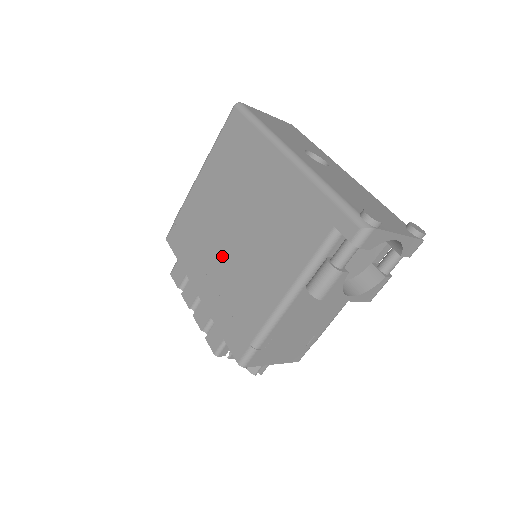
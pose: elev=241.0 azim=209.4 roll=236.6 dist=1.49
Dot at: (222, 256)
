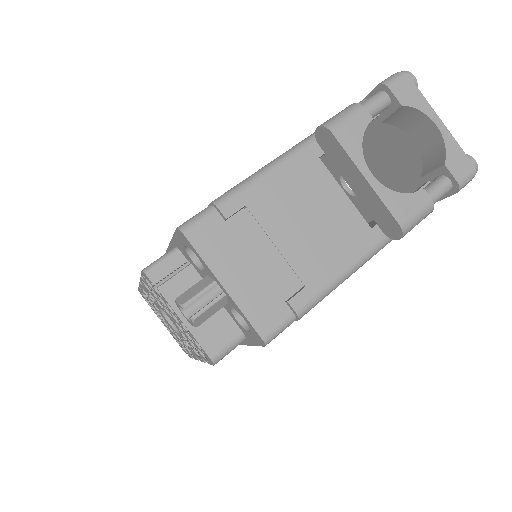
Dot at: occluded
